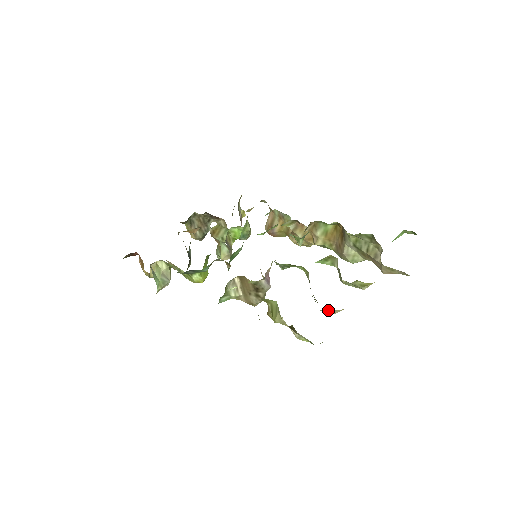
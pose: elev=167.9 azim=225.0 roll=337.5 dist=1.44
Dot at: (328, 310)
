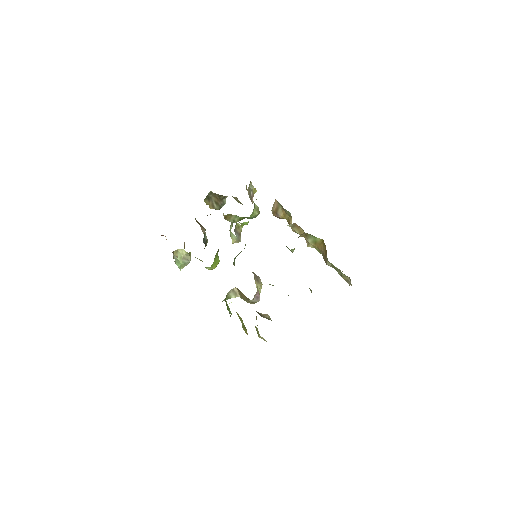
Dot at: occluded
